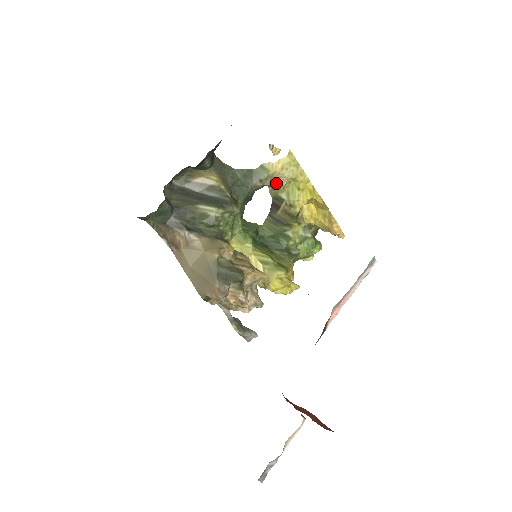
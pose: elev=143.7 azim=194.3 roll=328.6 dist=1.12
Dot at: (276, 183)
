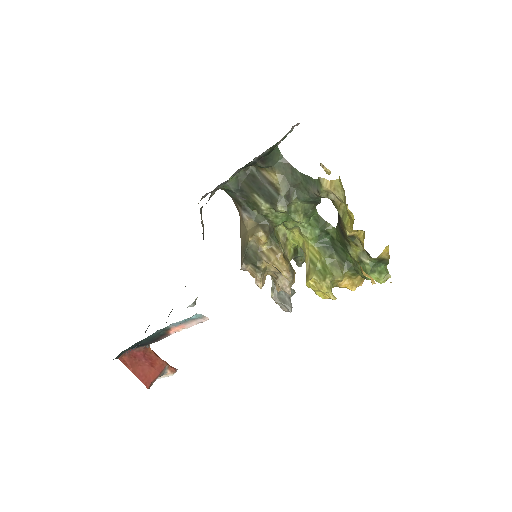
Dot at: (332, 199)
